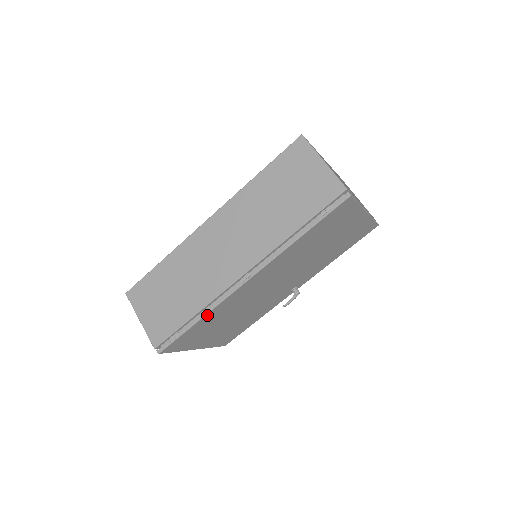
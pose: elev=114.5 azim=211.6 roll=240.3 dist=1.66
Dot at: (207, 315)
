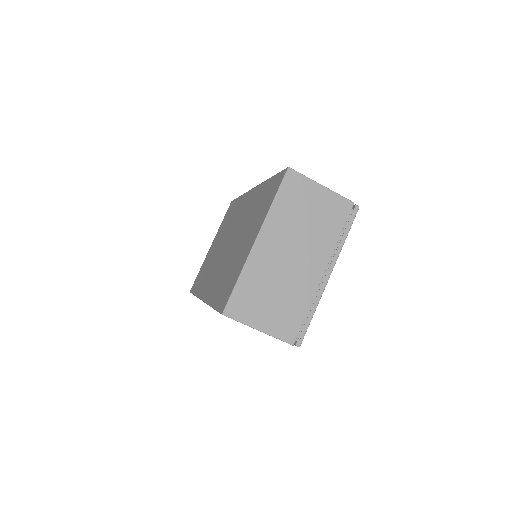
Dot at: occluded
